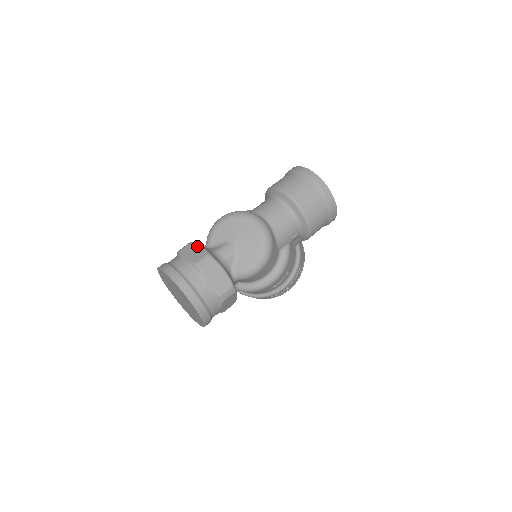
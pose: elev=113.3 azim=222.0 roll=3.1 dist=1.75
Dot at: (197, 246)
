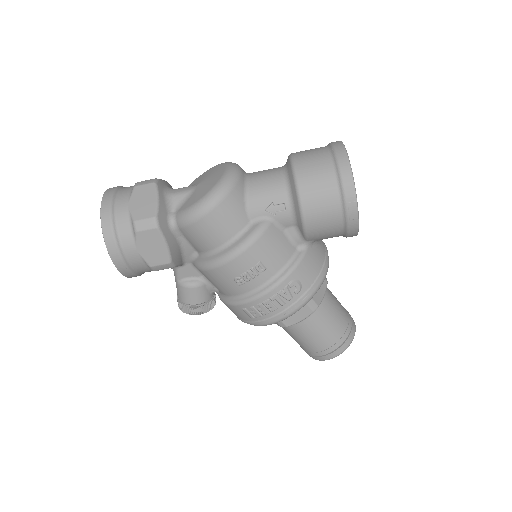
Dot at: occluded
